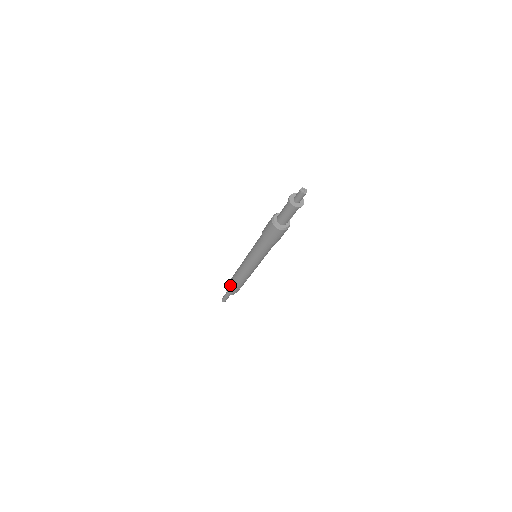
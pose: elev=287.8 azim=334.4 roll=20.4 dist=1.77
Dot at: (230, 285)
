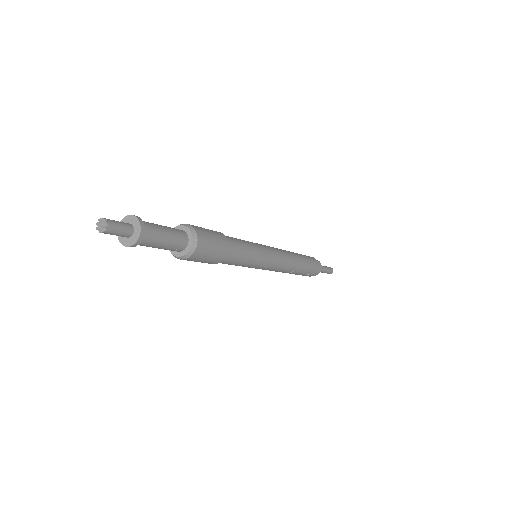
Dot at: occluded
